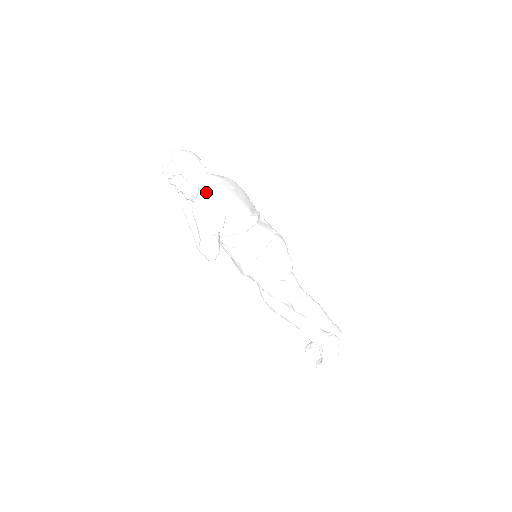
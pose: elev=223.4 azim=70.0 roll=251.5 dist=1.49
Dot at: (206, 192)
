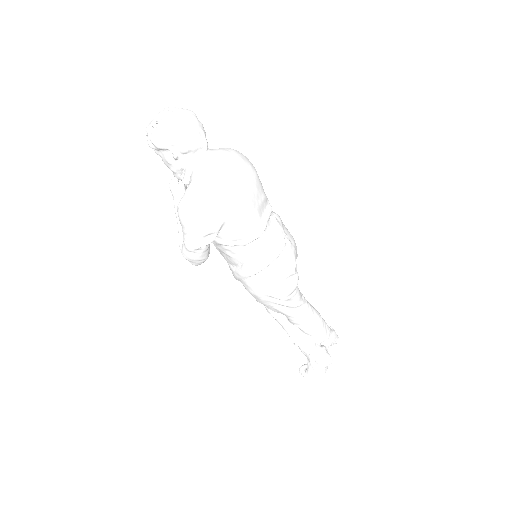
Dot at: (199, 191)
